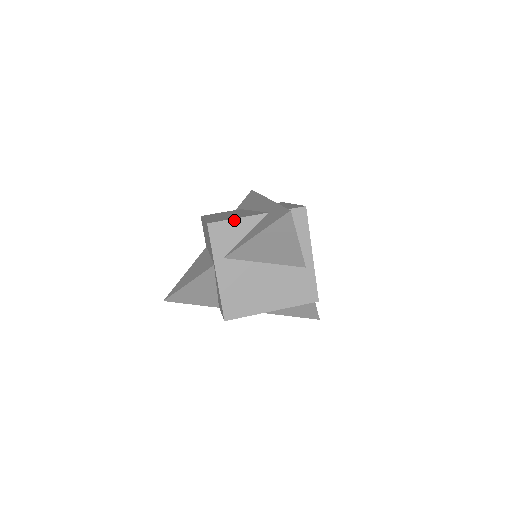
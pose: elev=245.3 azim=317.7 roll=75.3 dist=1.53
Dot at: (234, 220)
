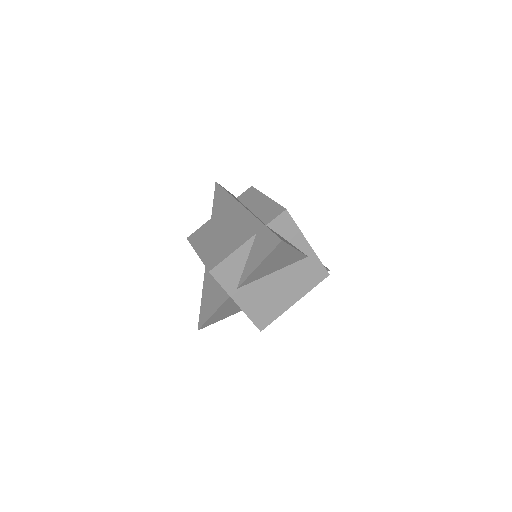
Dot at: (230, 256)
